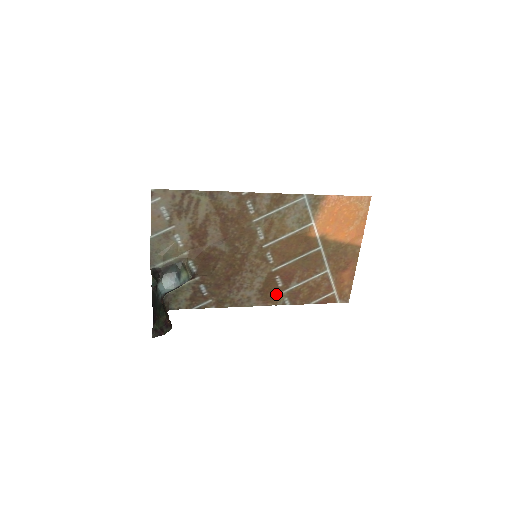
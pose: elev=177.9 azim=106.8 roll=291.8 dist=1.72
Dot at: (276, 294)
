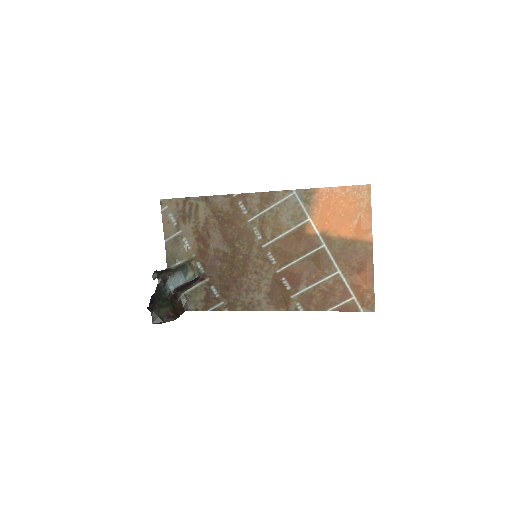
Dot at: (286, 298)
